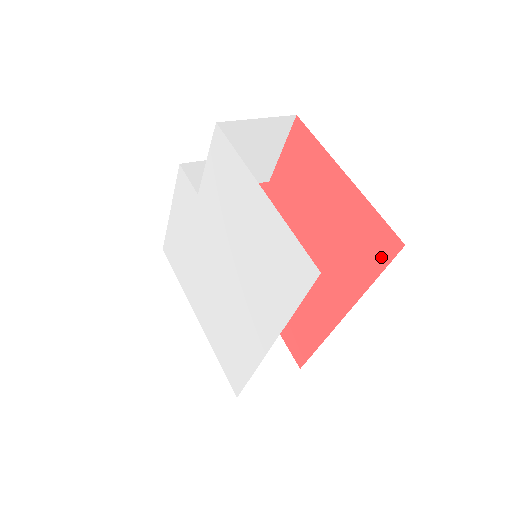
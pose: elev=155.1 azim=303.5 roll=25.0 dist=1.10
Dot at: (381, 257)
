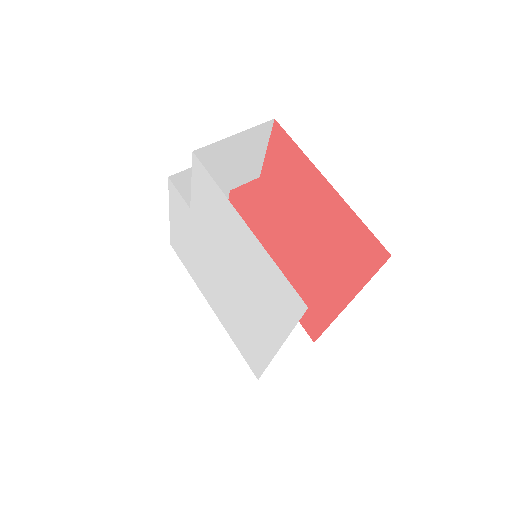
Dot at: (371, 262)
